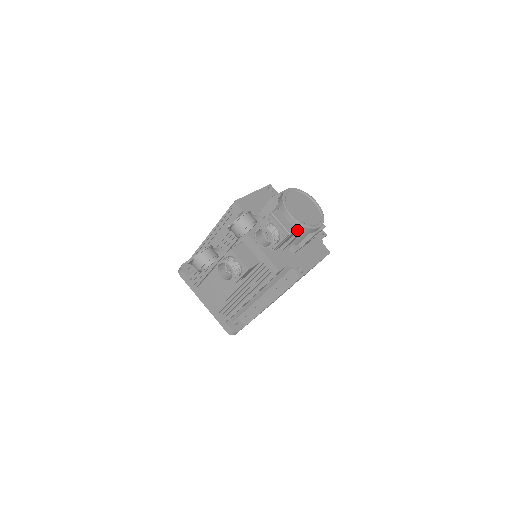
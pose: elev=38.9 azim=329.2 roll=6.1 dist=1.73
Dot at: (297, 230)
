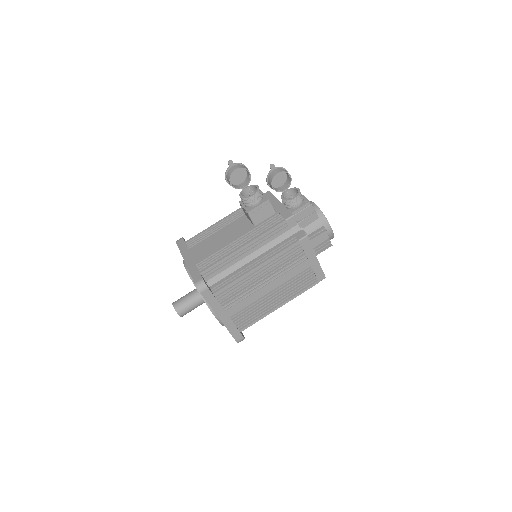
Dot at: (315, 215)
